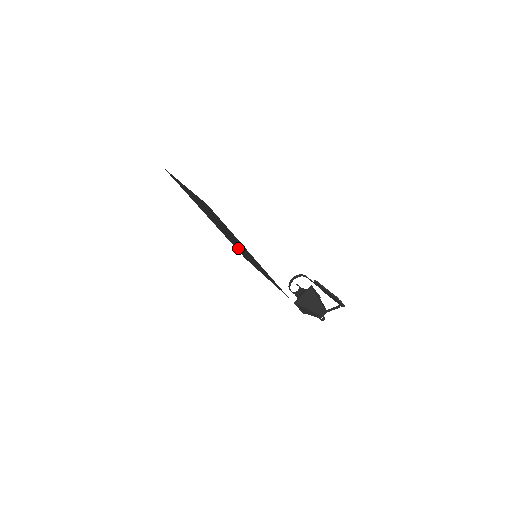
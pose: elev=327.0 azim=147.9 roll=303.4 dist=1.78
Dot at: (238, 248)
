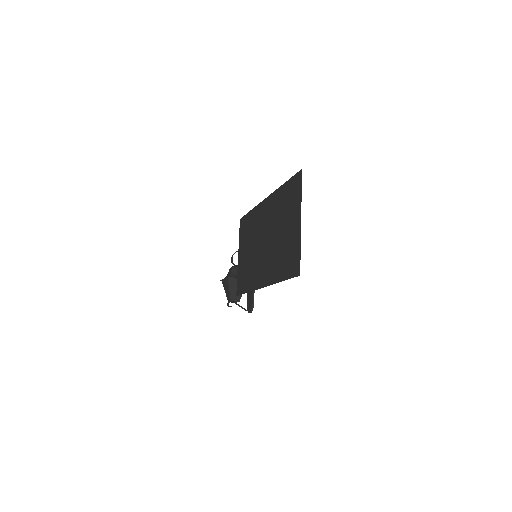
Dot at: (252, 231)
